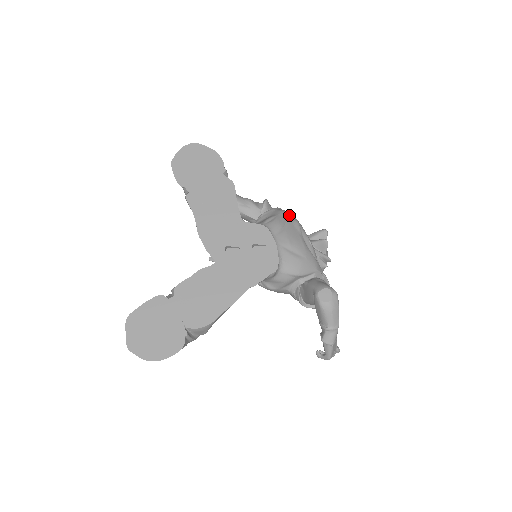
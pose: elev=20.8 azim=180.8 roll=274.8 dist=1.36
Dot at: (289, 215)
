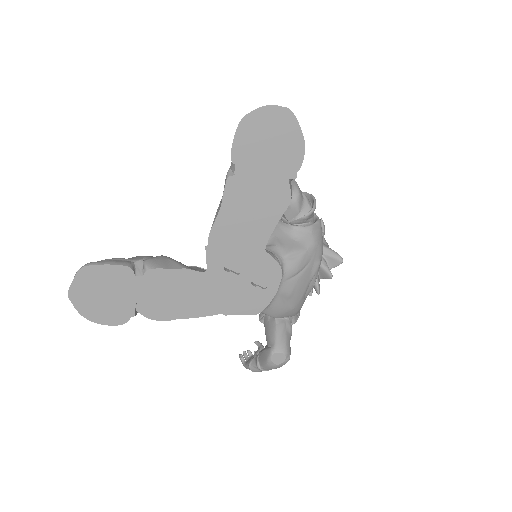
Dot at: (318, 252)
